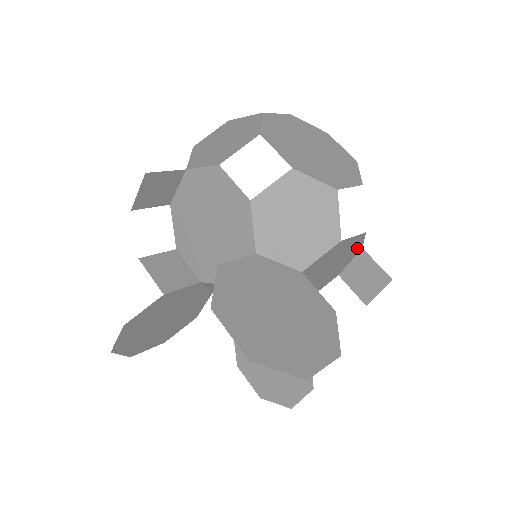
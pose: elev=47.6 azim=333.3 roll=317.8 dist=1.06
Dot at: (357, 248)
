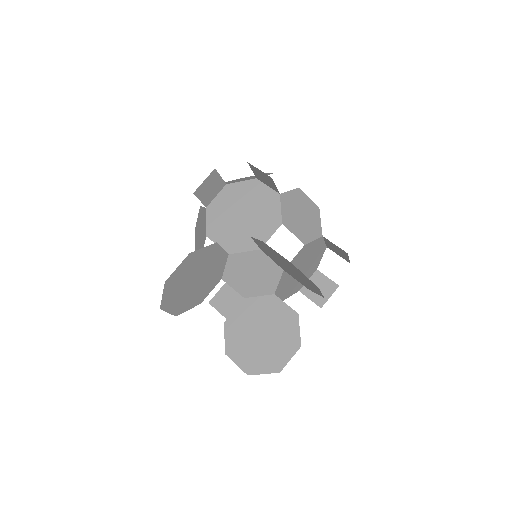
Dot at: (317, 264)
